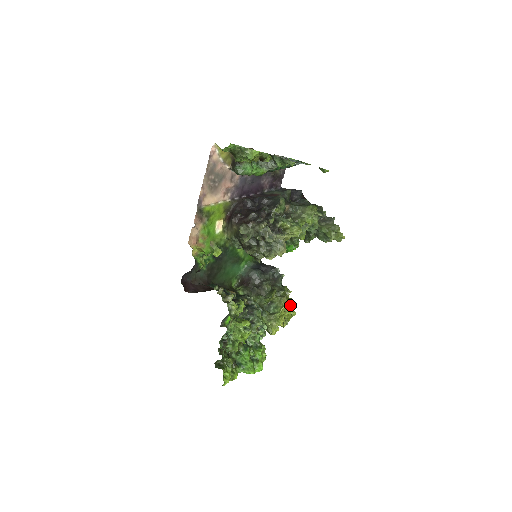
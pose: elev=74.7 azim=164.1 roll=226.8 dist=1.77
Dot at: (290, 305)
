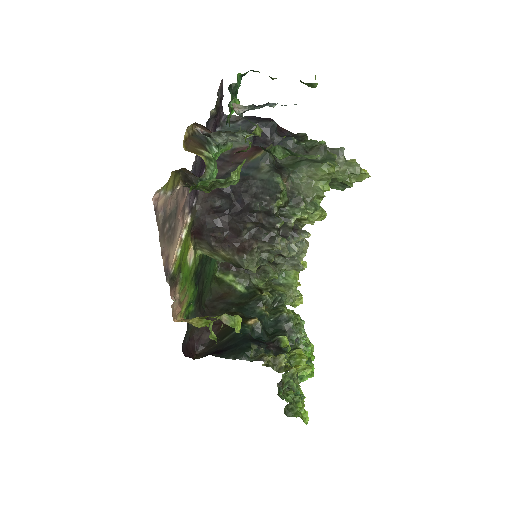
Dot at: occluded
